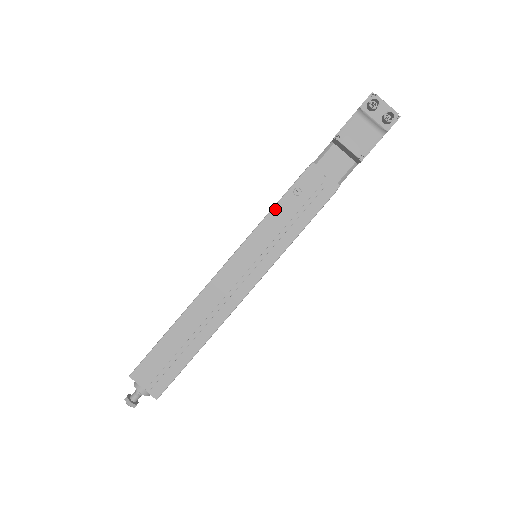
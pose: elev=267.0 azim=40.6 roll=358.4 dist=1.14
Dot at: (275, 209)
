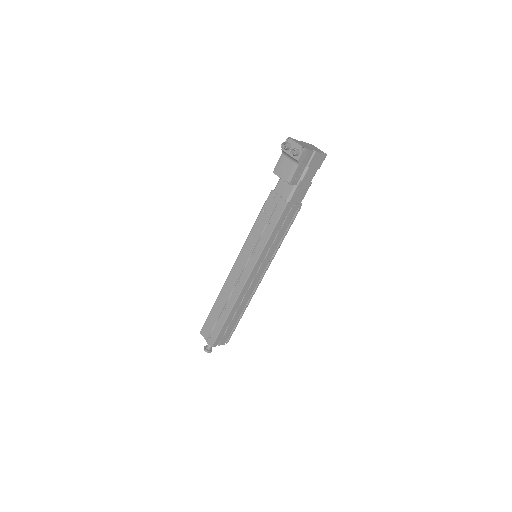
Dot at: (255, 224)
